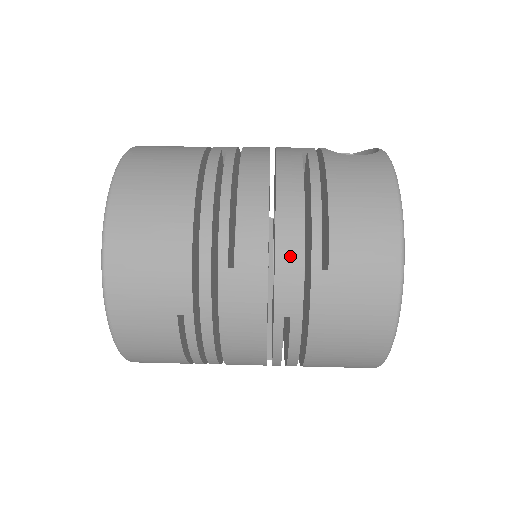
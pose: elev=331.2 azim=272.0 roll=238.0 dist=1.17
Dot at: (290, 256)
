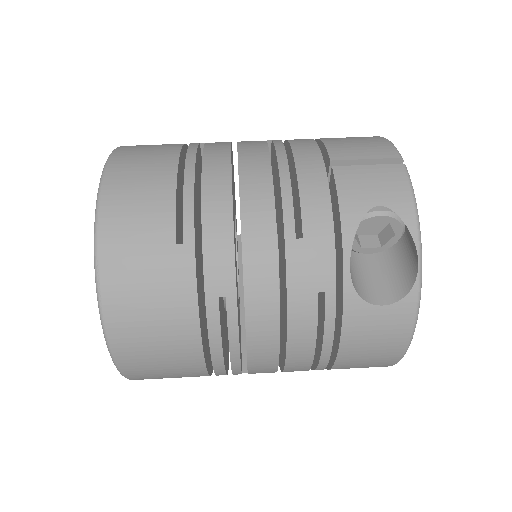
Dot at: occluded
